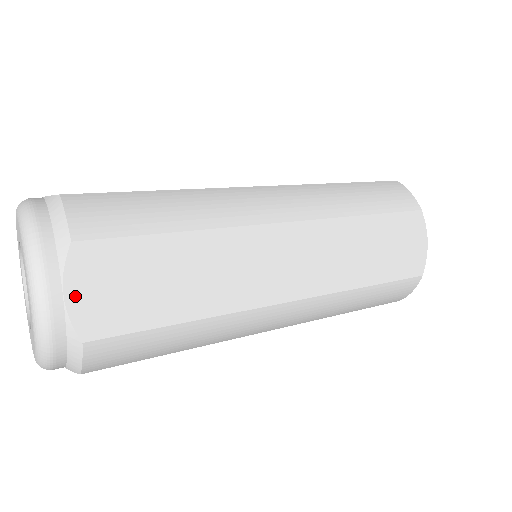
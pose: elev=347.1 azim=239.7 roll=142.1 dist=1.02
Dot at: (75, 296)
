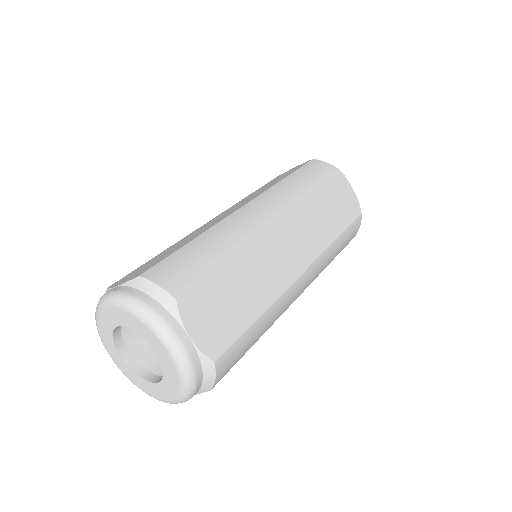
Dot at: (195, 334)
